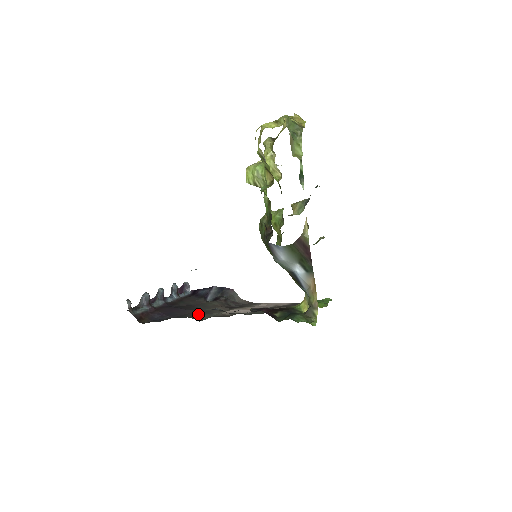
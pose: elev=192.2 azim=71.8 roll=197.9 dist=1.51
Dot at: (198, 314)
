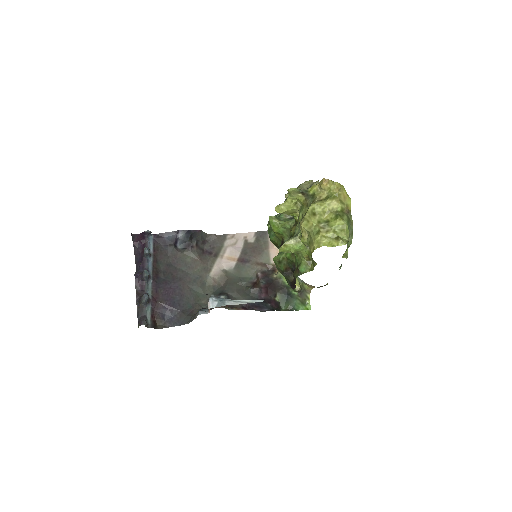
Dot at: (194, 289)
